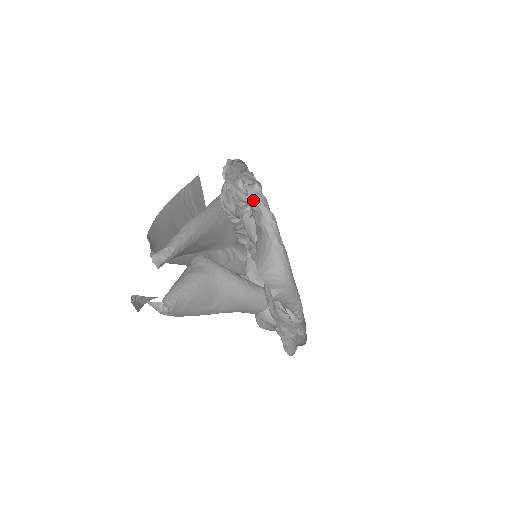
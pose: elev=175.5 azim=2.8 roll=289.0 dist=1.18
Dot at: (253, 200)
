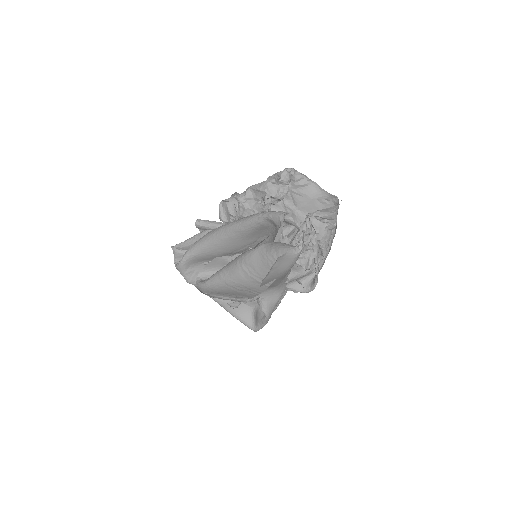
Dot at: (298, 174)
